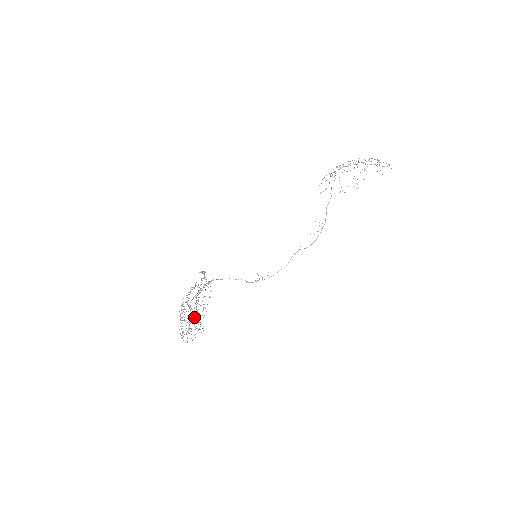
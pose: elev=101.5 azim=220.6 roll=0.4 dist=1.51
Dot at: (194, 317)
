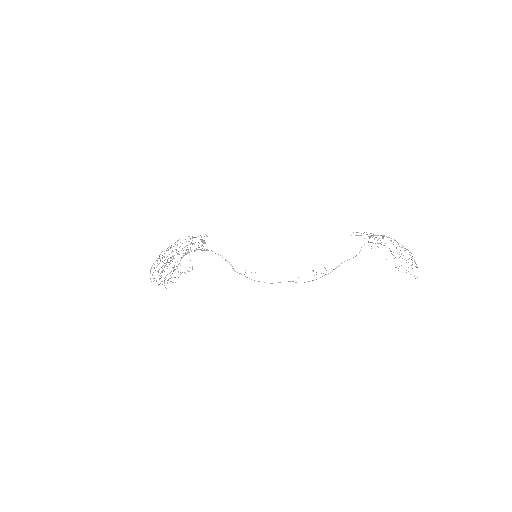
Dot at: (169, 273)
